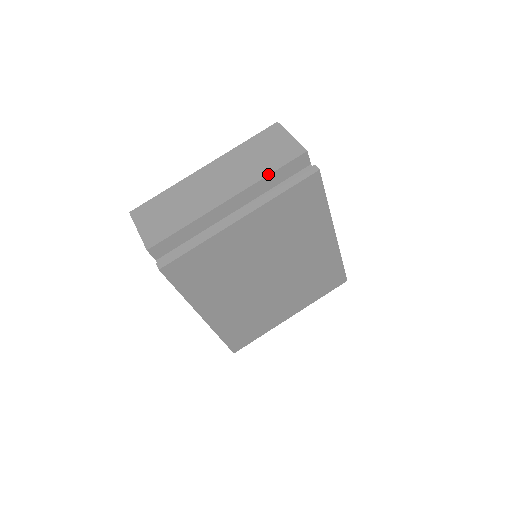
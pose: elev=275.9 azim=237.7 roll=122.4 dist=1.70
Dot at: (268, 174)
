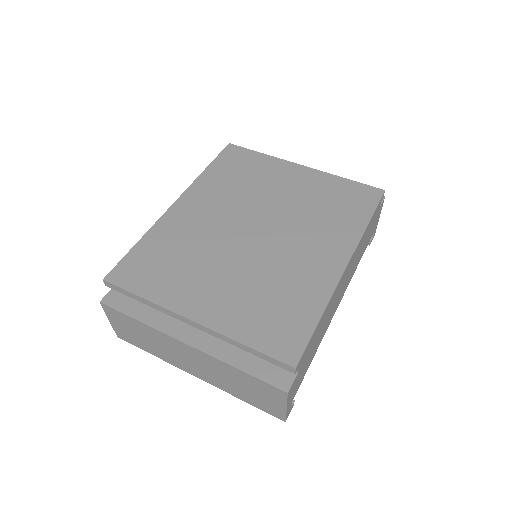
Dot at: occluded
